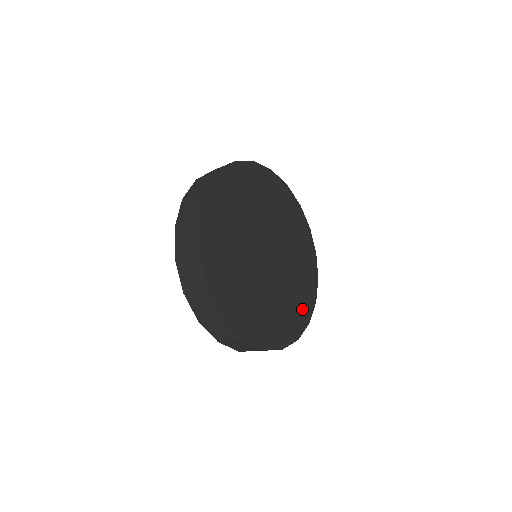
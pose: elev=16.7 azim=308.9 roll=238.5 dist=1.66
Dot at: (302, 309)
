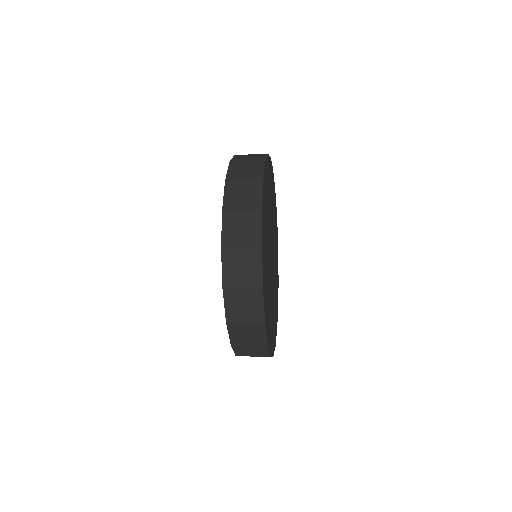
Dot at: occluded
